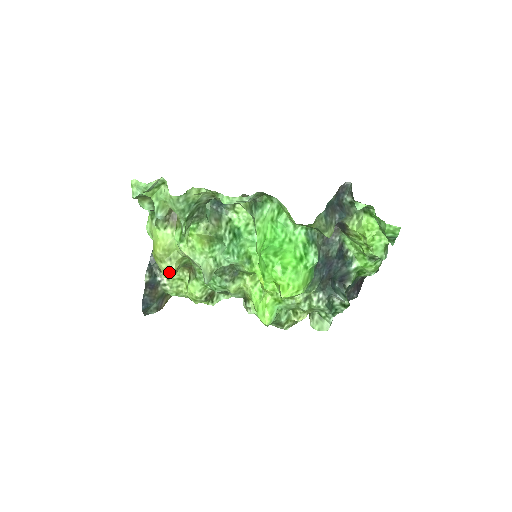
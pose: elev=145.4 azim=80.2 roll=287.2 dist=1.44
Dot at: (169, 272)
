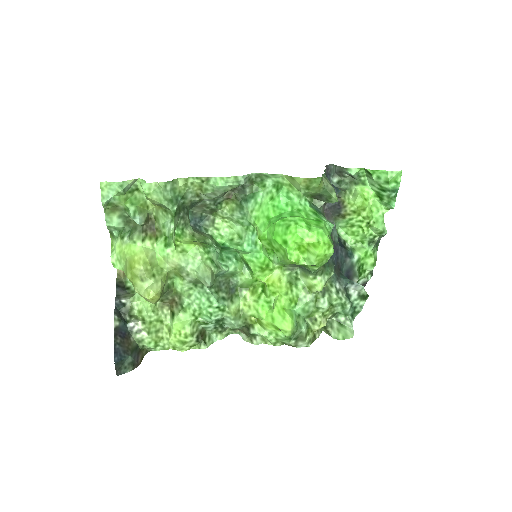
Dot at: (155, 290)
